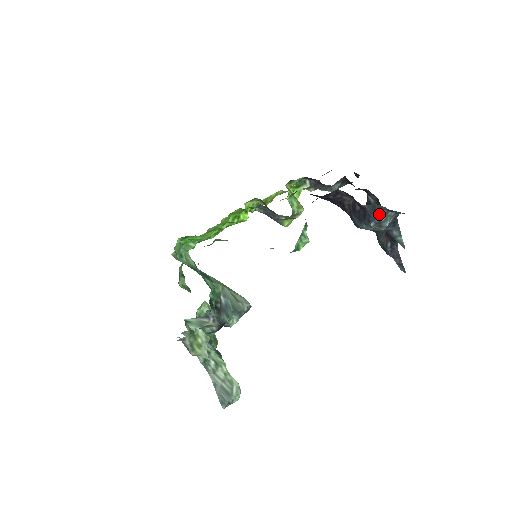
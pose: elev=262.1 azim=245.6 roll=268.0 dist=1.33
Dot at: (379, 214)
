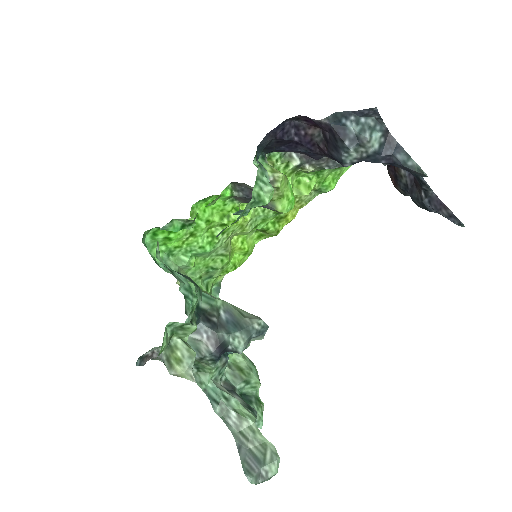
Dot at: (348, 126)
